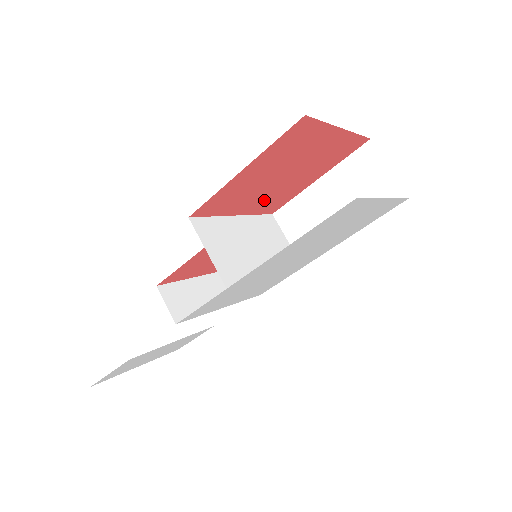
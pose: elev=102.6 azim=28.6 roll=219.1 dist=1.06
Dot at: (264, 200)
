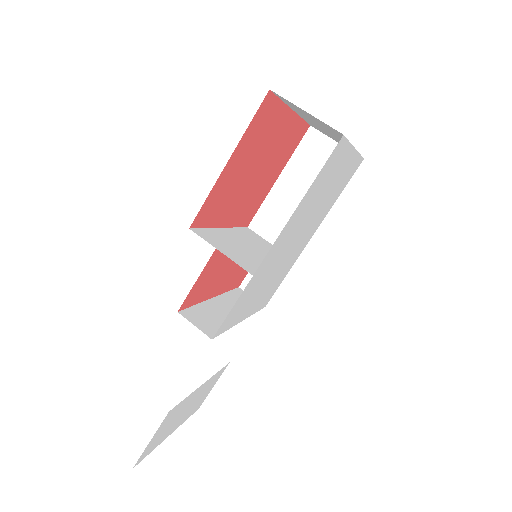
Dot at: (242, 206)
